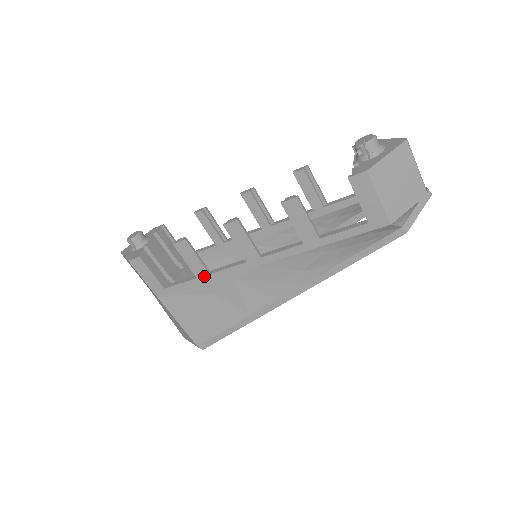
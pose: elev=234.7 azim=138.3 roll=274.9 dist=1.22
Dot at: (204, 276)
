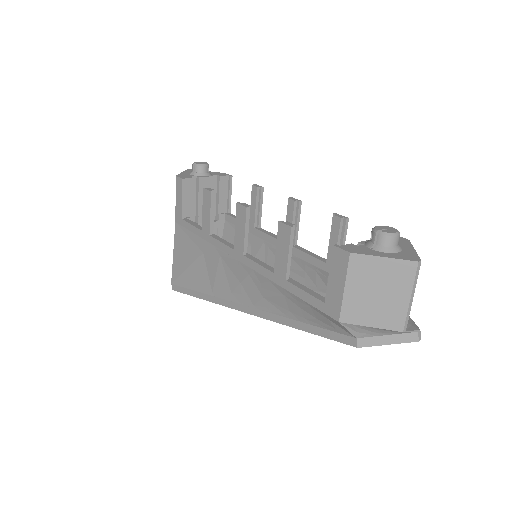
Dot at: (206, 233)
